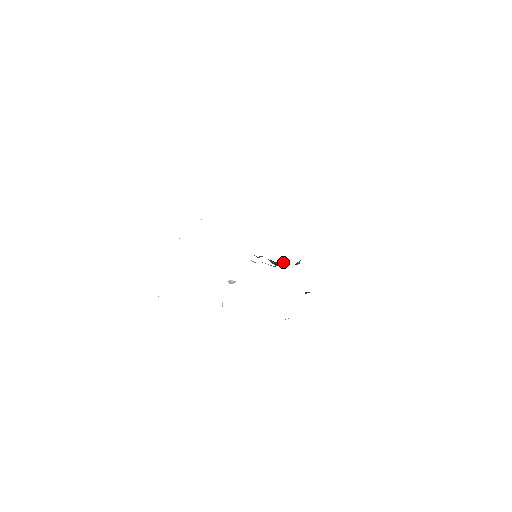
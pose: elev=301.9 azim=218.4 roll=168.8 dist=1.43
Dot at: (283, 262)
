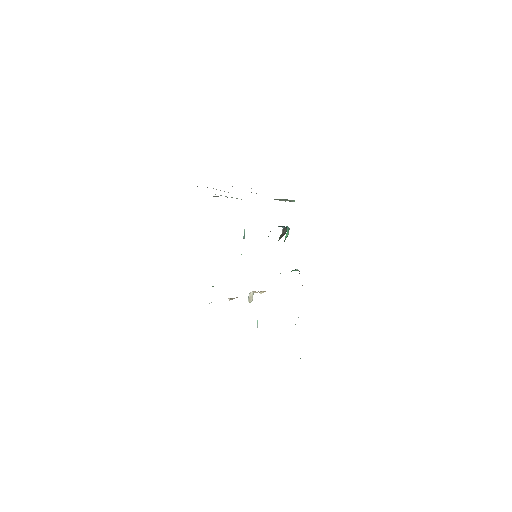
Dot at: (281, 237)
